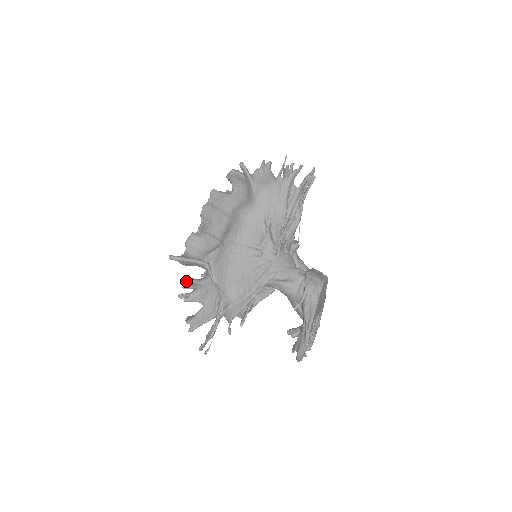
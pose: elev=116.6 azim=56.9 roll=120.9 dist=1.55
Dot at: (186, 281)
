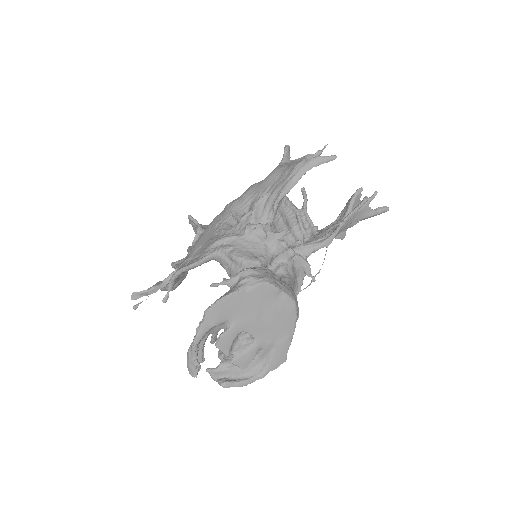
Dot at: occluded
